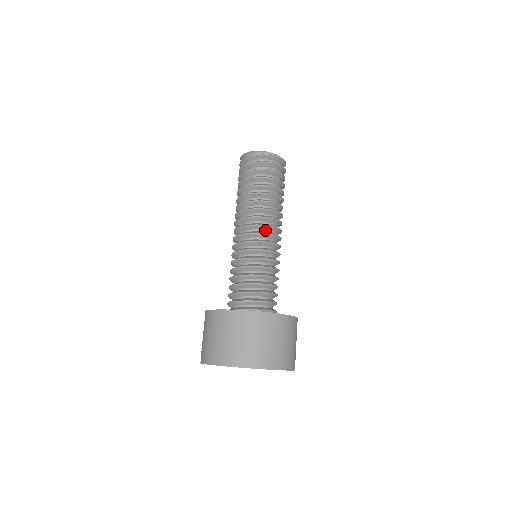
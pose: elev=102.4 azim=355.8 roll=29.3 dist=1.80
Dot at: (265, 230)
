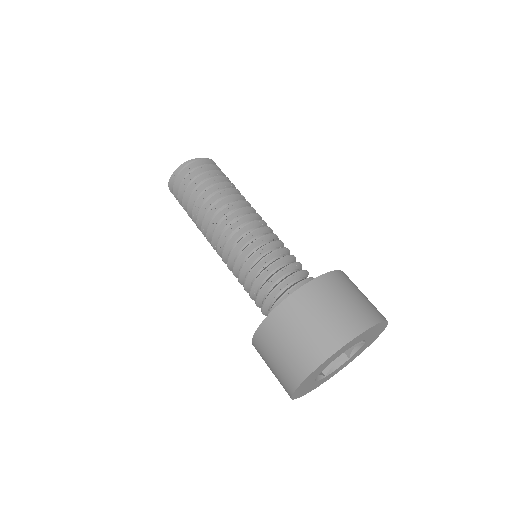
Dot at: occluded
